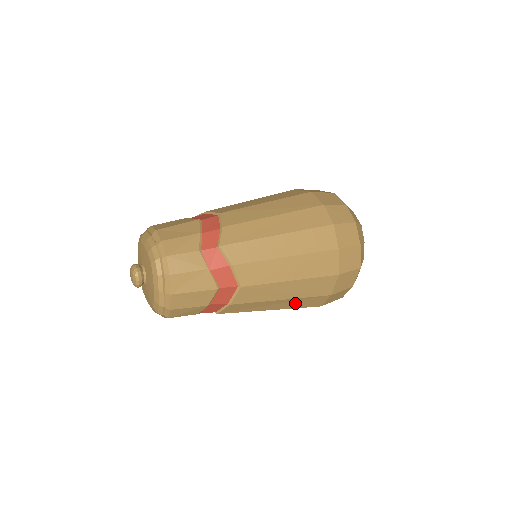
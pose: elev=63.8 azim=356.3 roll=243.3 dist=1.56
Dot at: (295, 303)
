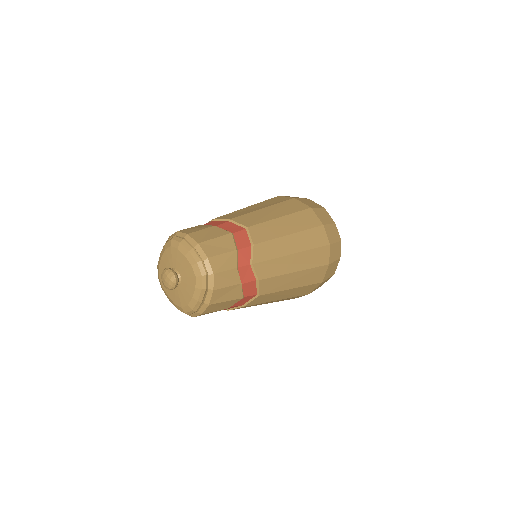
Dot at: occluded
